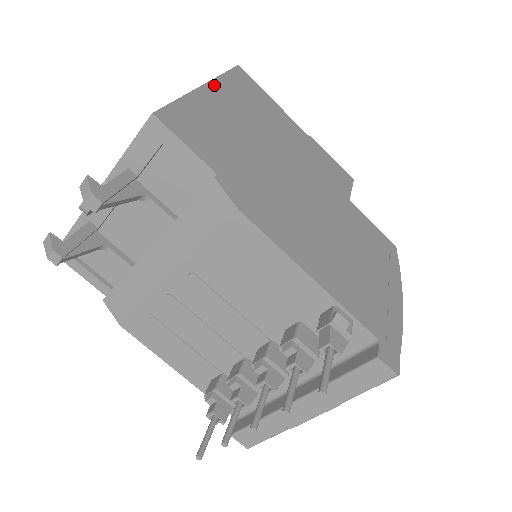
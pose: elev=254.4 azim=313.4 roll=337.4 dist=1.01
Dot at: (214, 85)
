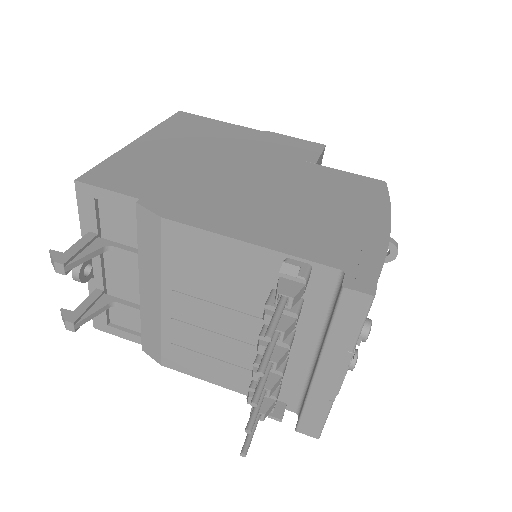
Dot at: (147, 136)
